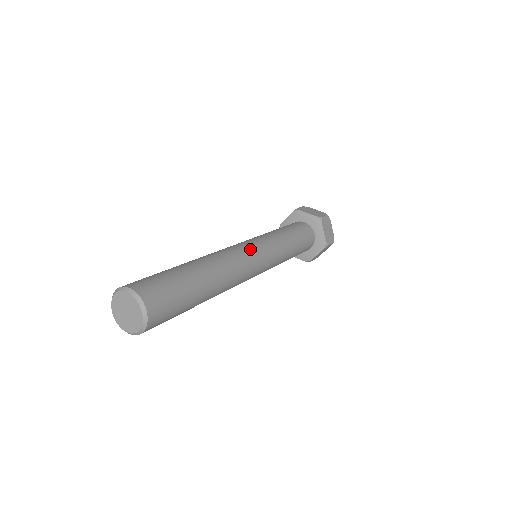
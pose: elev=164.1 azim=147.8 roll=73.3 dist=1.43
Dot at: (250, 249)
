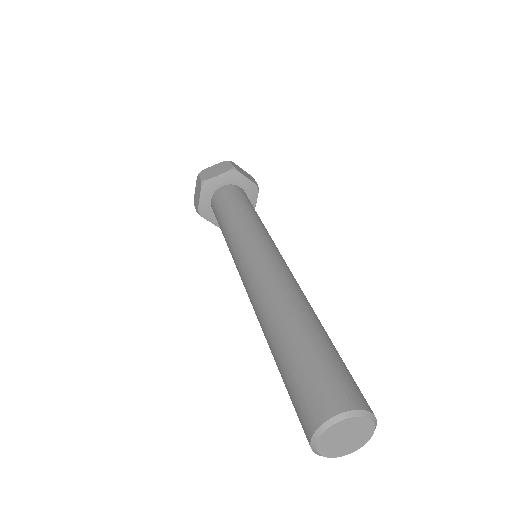
Dot at: (267, 255)
